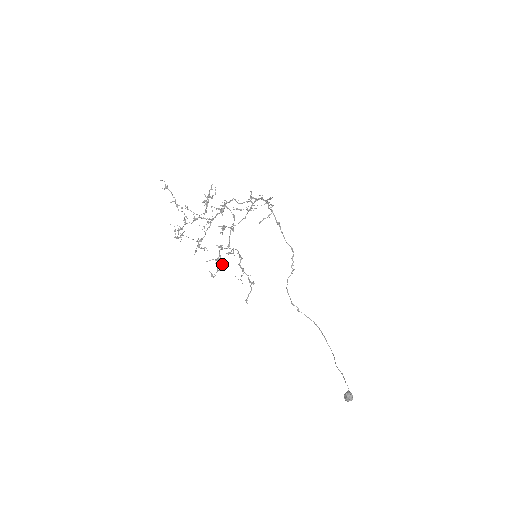
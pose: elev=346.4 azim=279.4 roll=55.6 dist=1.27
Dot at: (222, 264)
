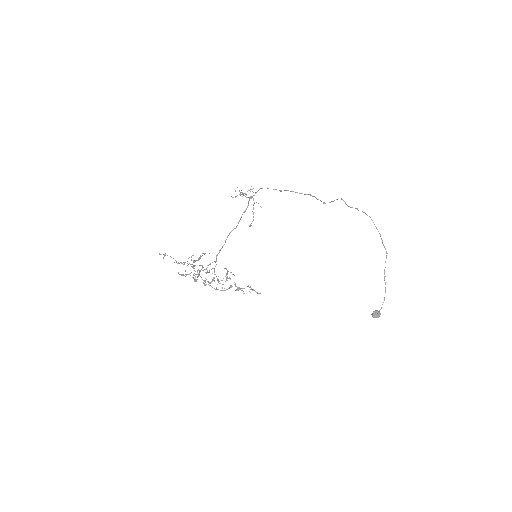
Dot at: occluded
